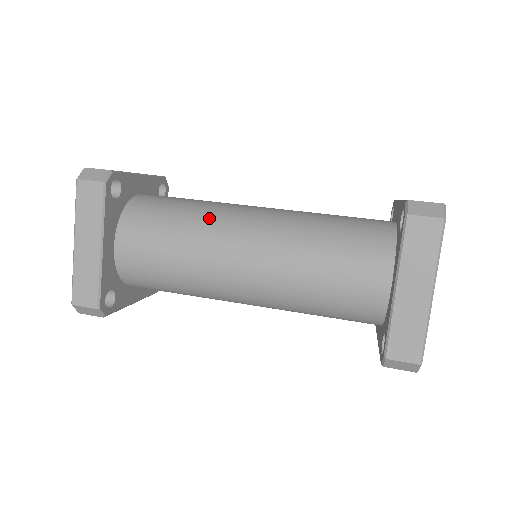
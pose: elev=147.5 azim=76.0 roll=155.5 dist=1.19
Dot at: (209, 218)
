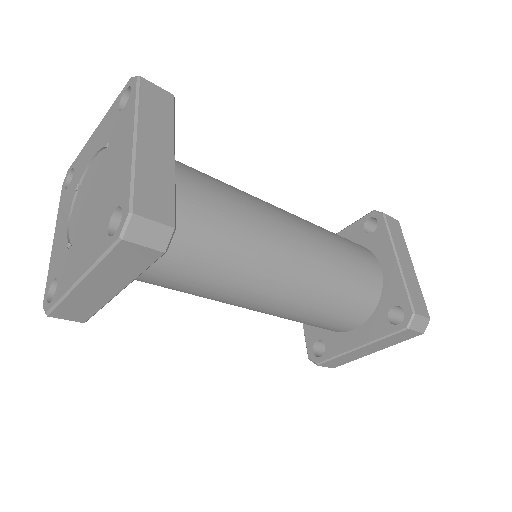
Dot at: occluded
